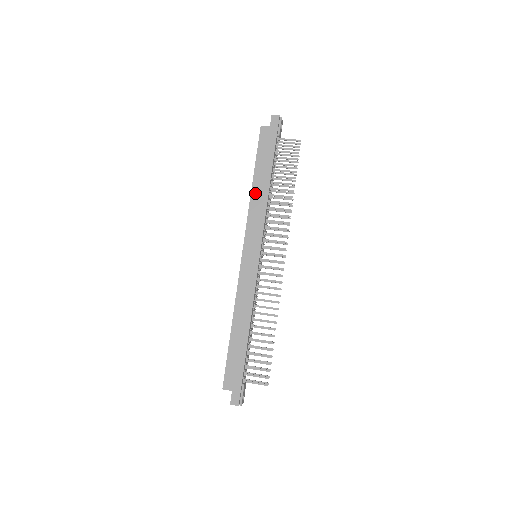
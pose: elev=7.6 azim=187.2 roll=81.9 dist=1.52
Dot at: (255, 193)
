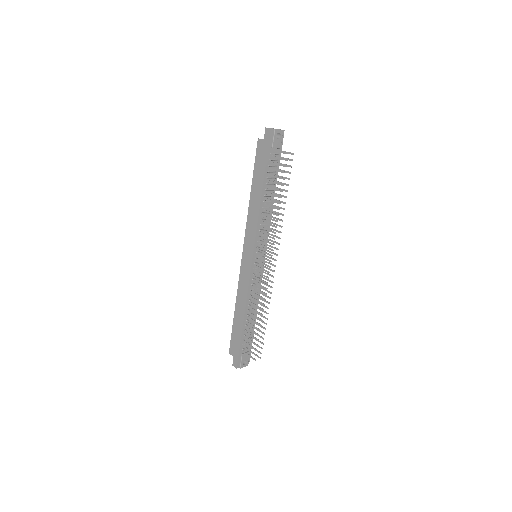
Dot at: (252, 203)
